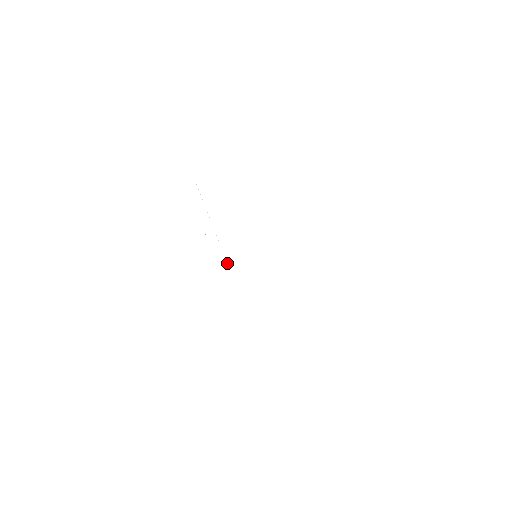
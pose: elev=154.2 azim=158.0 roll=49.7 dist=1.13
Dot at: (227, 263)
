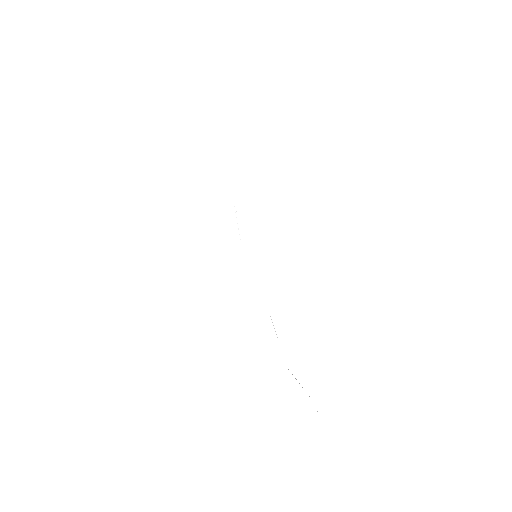
Dot at: occluded
